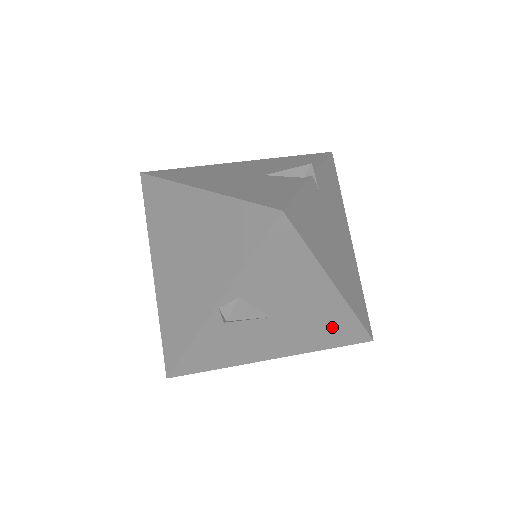
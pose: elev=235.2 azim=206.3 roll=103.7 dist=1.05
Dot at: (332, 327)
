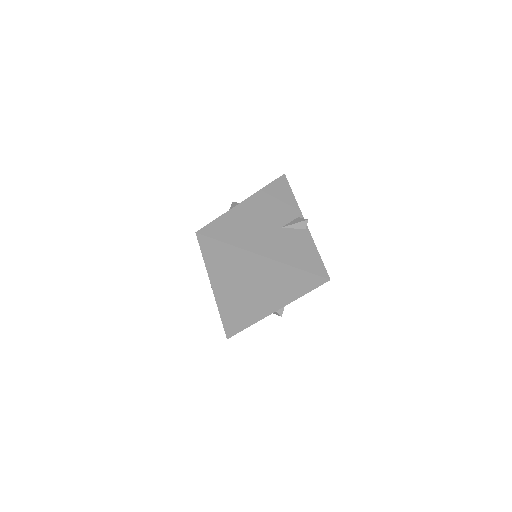
Dot at: occluded
